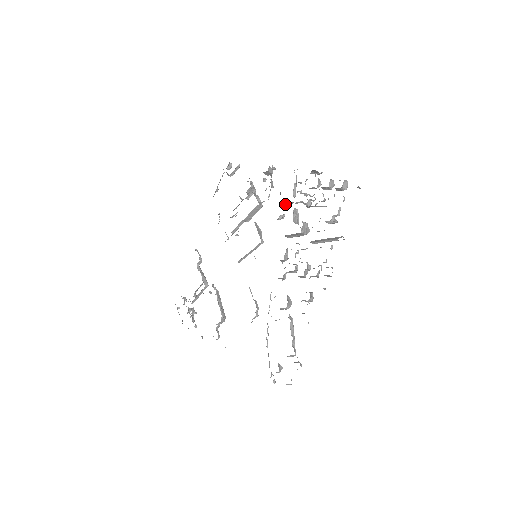
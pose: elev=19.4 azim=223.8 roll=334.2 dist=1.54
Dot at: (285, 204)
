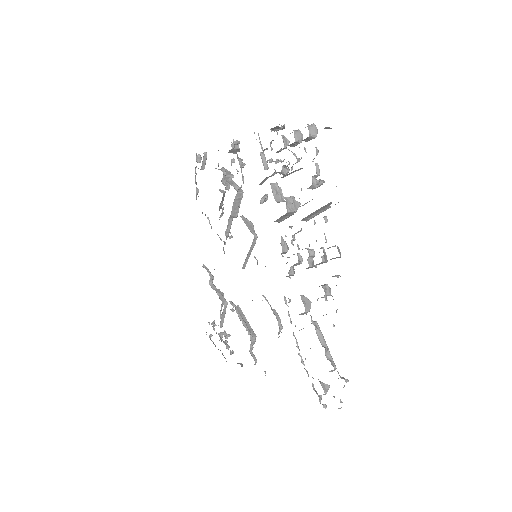
Dot at: (261, 182)
